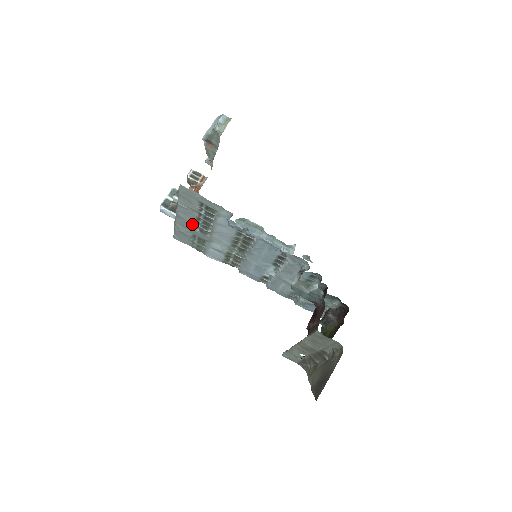
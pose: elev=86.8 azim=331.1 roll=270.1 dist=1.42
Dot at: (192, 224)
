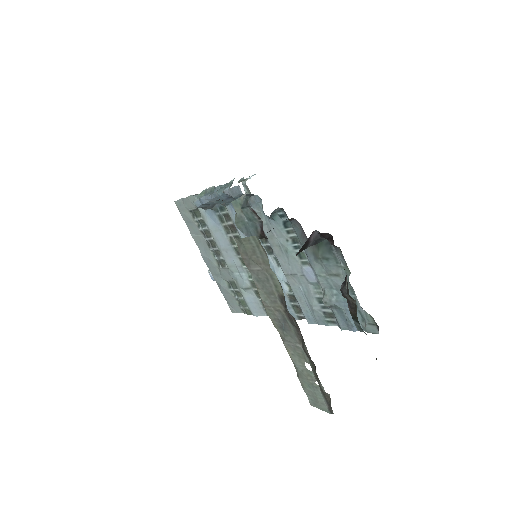
Dot at: (214, 261)
